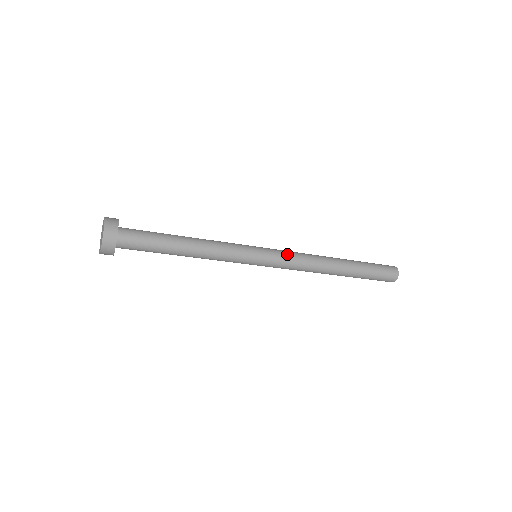
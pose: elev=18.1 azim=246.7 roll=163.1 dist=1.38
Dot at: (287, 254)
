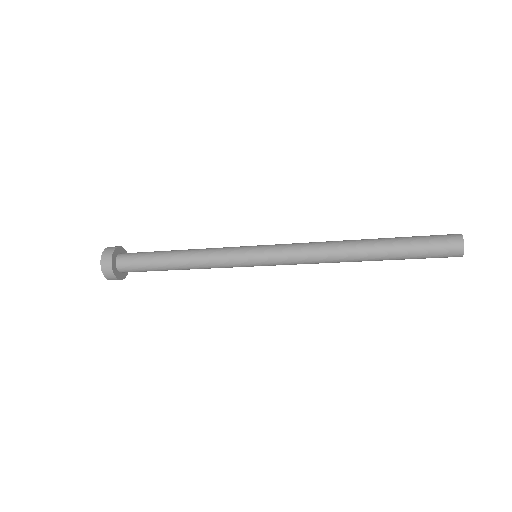
Dot at: (288, 257)
